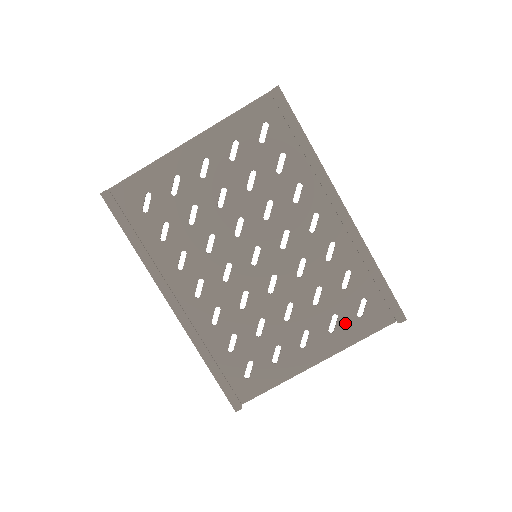
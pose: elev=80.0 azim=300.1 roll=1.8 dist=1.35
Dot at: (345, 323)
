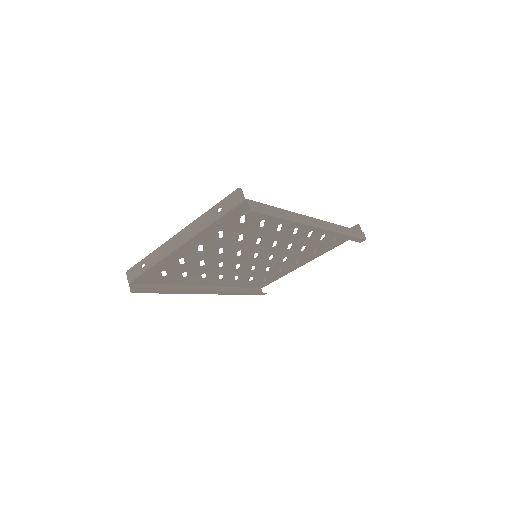
Dot at: (324, 248)
